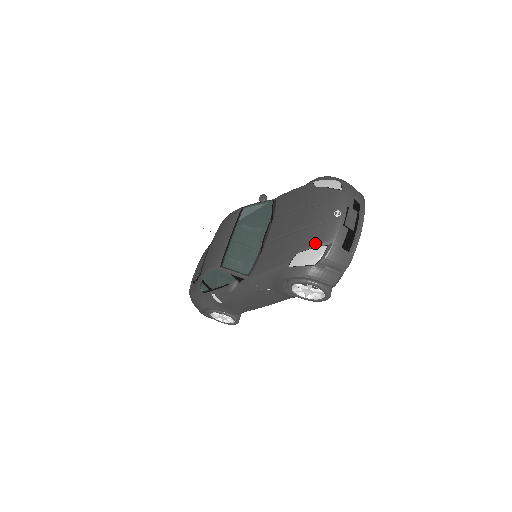
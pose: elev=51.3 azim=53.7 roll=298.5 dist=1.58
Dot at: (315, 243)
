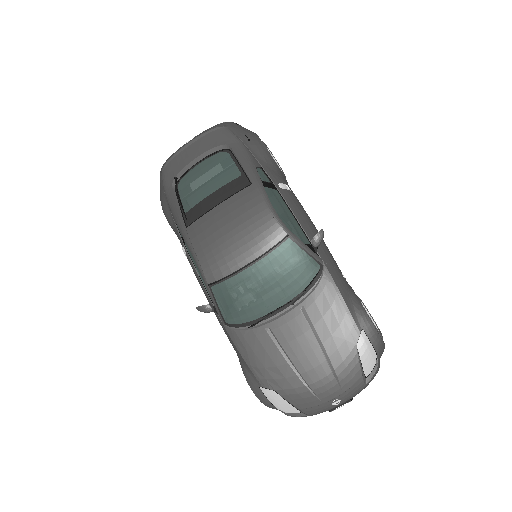
Dot at: (295, 404)
